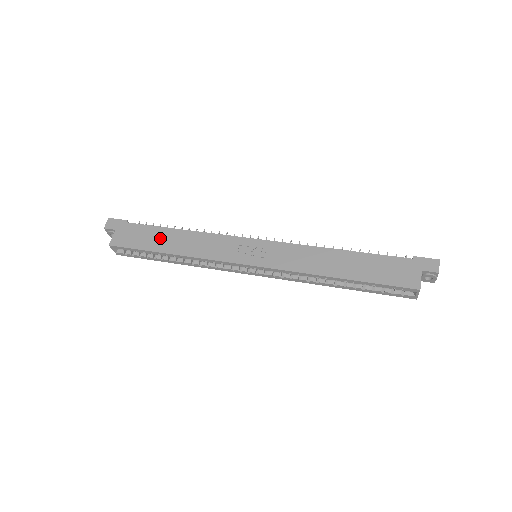
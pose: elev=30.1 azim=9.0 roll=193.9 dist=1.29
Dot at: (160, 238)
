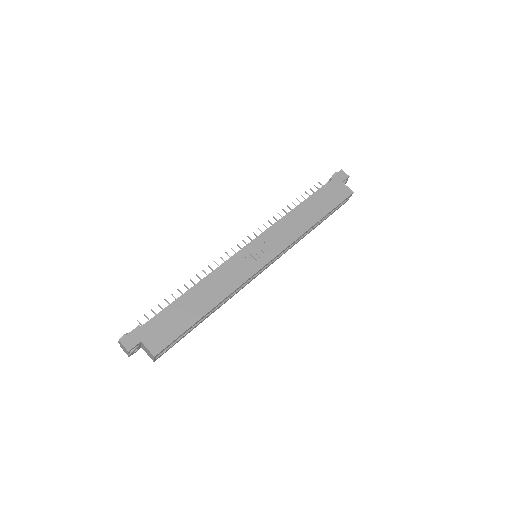
Dot at: (187, 308)
